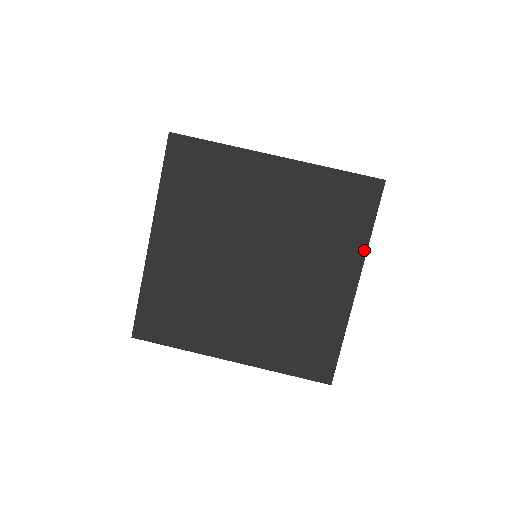
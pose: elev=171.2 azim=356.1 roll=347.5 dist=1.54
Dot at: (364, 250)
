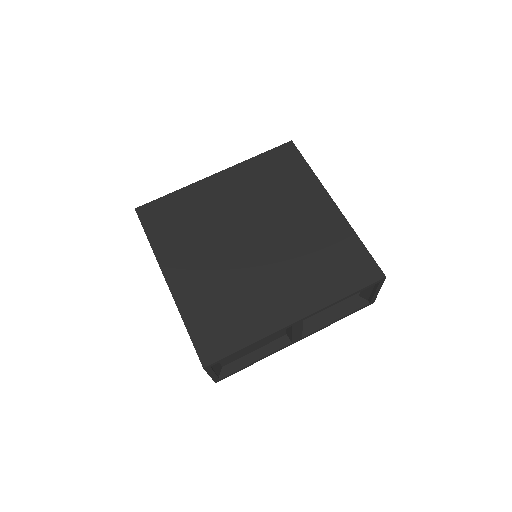
Dot at: (328, 303)
